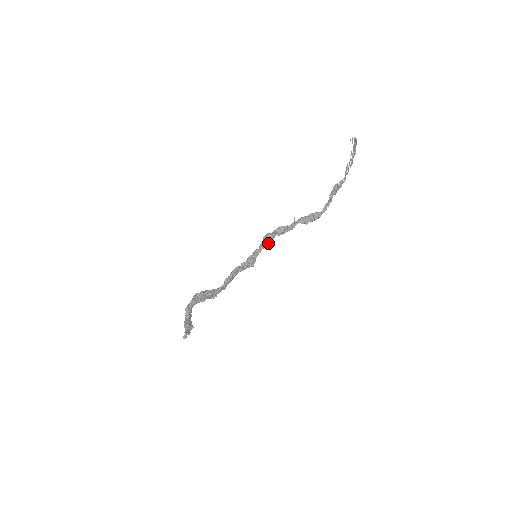
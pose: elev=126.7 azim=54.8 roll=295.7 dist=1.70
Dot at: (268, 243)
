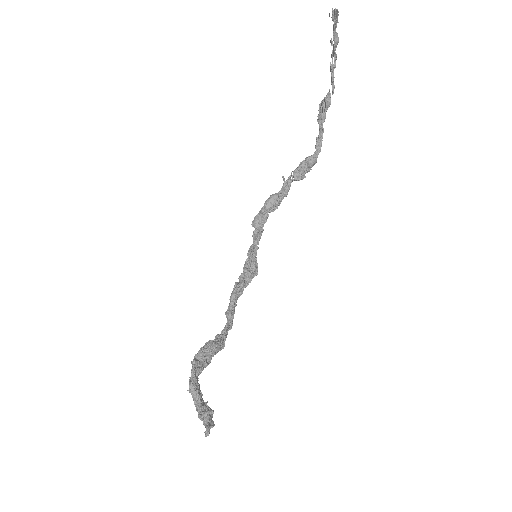
Dot at: (262, 229)
